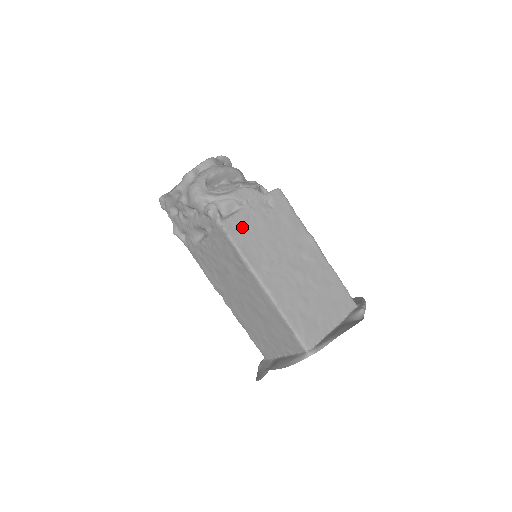
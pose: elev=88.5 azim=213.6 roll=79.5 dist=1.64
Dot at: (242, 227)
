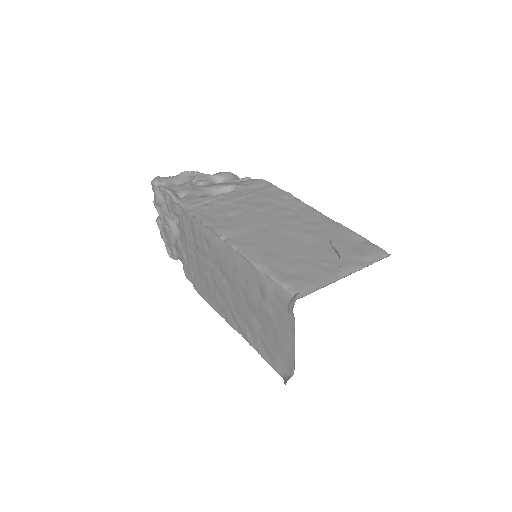
Dot at: occluded
